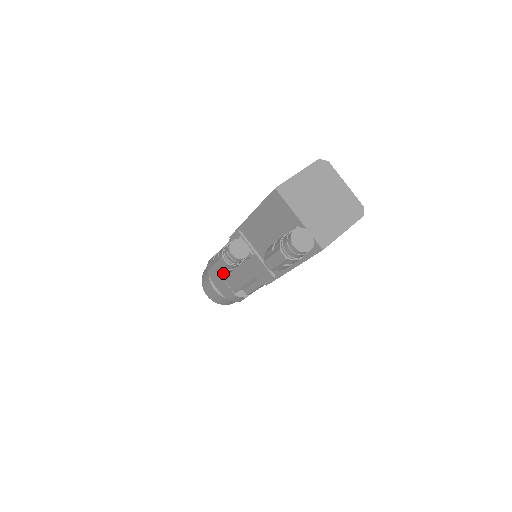
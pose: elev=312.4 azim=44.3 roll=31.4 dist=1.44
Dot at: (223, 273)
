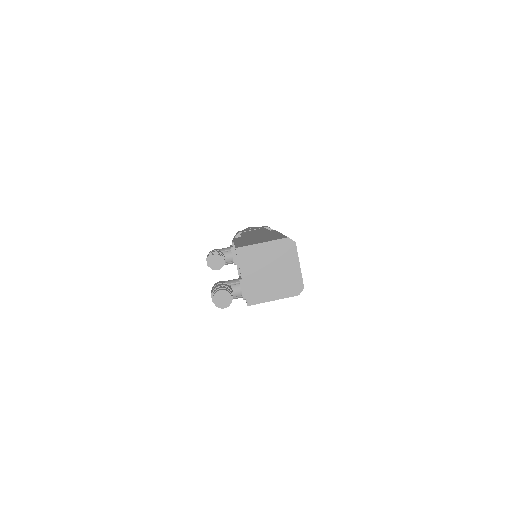
Dot at: occluded
